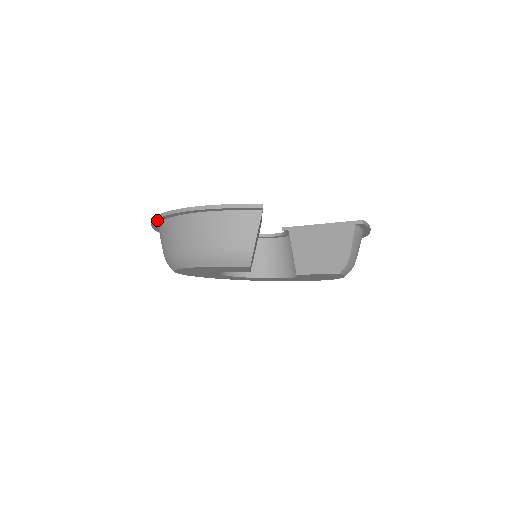
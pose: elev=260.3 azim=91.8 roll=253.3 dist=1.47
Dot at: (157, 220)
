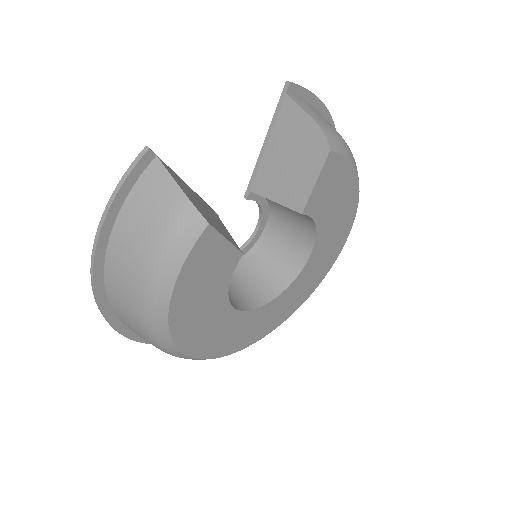
Dot at: (105, 312)
